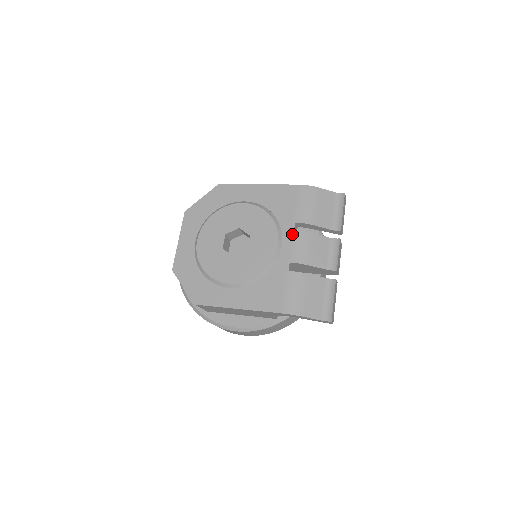
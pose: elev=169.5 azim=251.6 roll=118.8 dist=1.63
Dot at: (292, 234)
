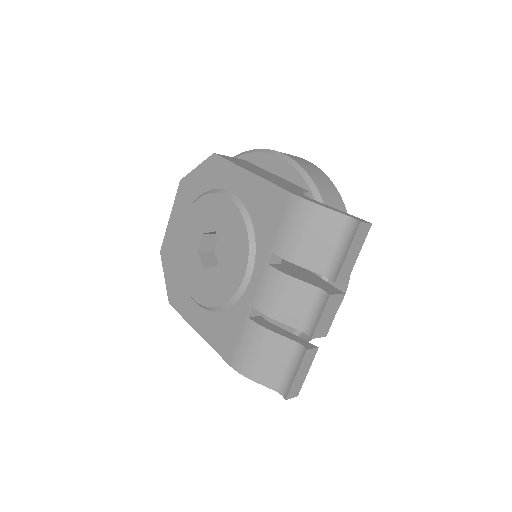
Dot at: (264, 268)
